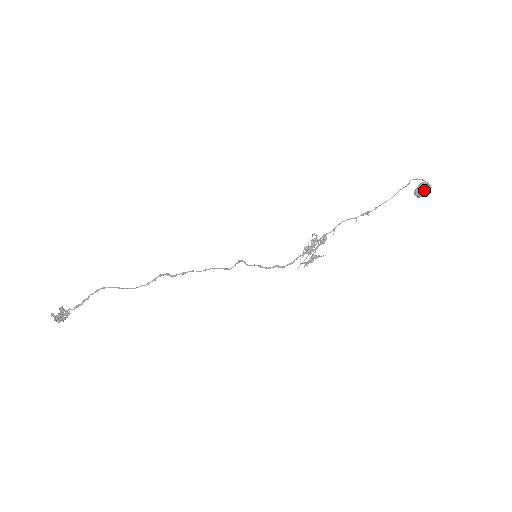
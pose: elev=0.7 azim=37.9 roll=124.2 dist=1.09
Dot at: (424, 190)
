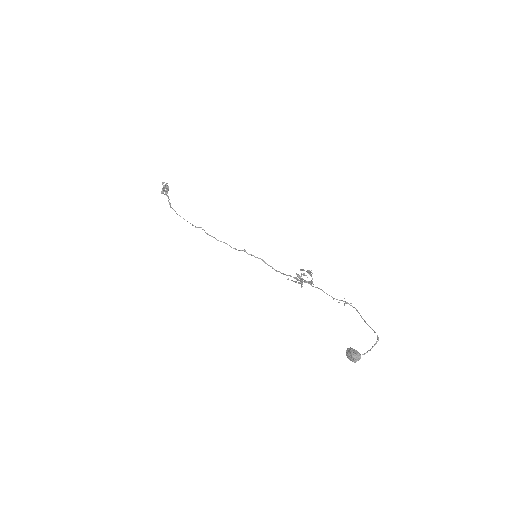
Dot at: (348, 358)
